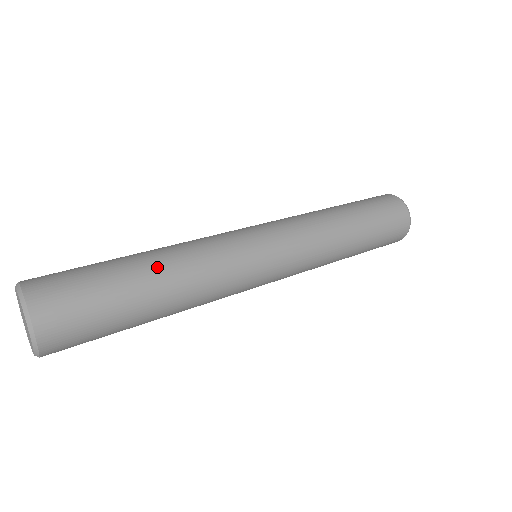
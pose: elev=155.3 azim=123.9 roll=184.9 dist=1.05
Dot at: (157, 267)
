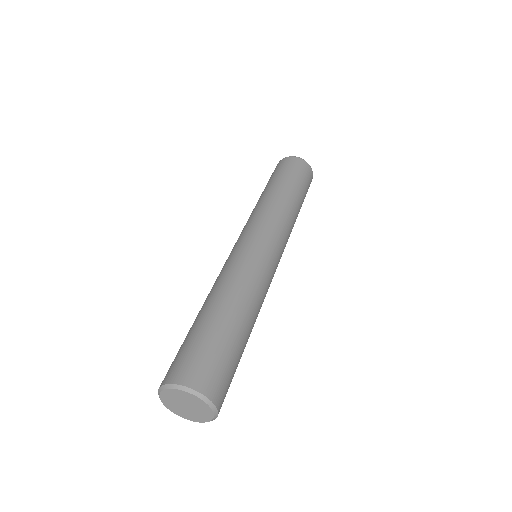
Dot at: (237, 309)
